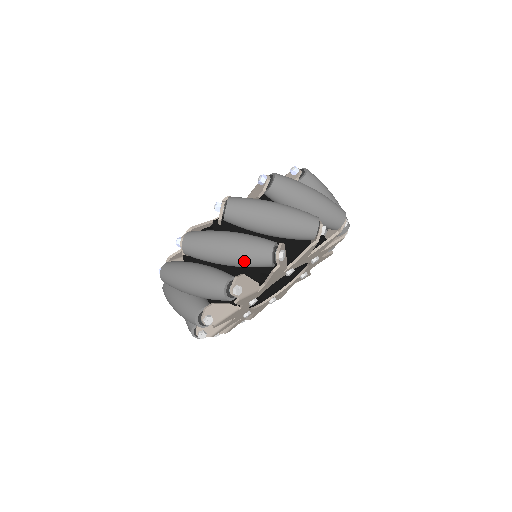
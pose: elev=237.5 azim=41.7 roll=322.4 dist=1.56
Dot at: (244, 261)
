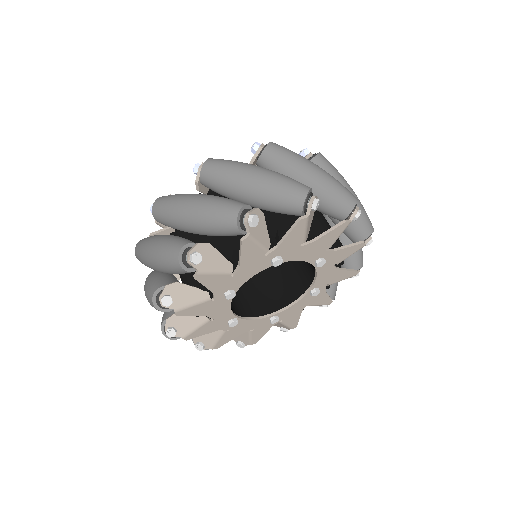
Dot at: occluded
